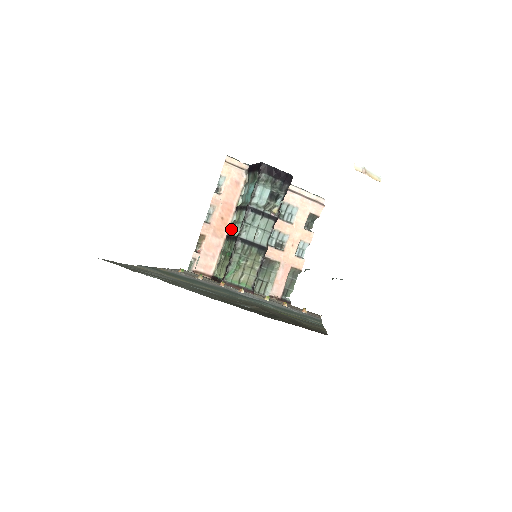
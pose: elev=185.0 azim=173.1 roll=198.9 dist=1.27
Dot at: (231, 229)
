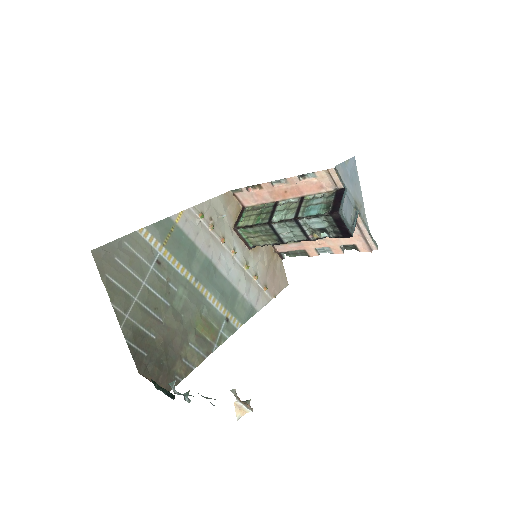
Dot at: (282, 205)
